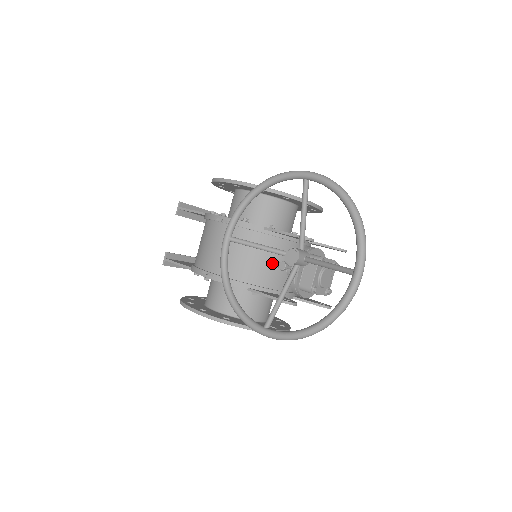
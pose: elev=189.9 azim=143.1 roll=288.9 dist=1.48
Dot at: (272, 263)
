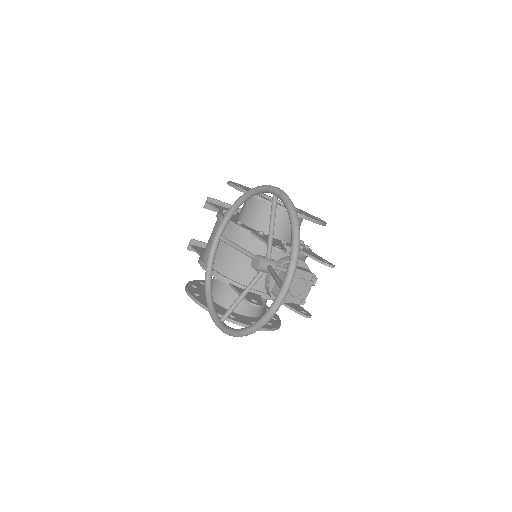
Dot at: occluded
